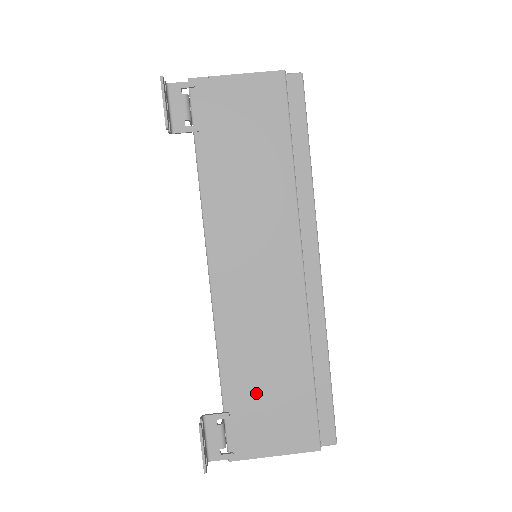
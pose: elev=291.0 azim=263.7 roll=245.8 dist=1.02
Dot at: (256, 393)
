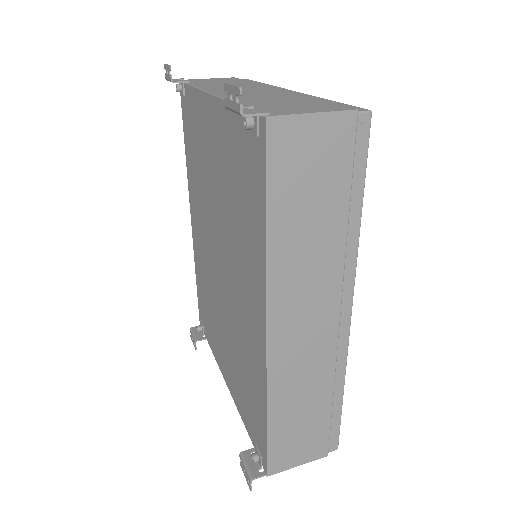
Dot at: (273, 104)
